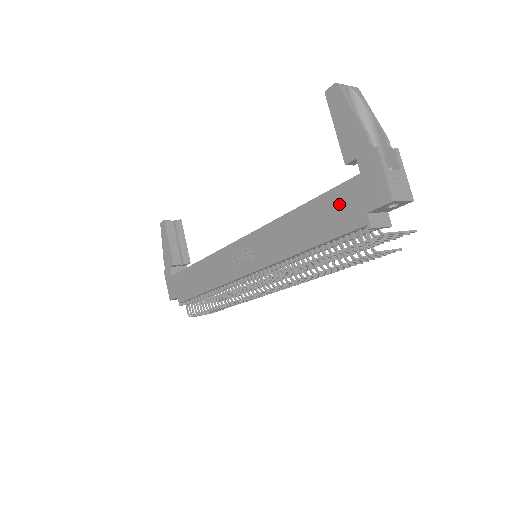
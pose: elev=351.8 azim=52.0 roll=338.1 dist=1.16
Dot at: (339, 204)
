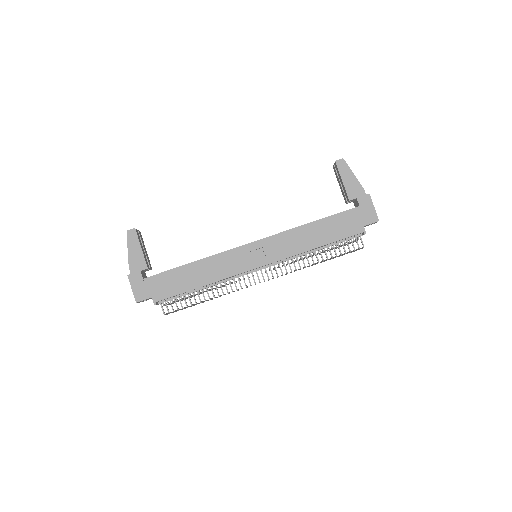
Dot at: (345, 221)
